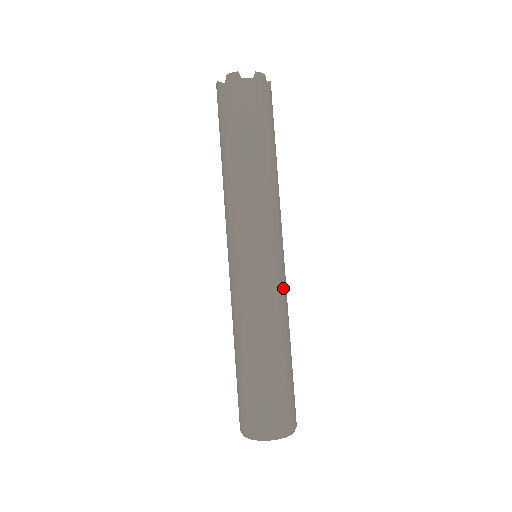
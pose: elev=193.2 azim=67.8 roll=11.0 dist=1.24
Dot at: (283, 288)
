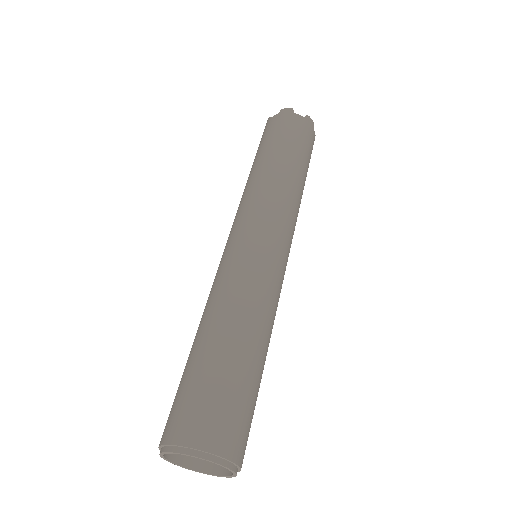
Dot at: (252, 270)
